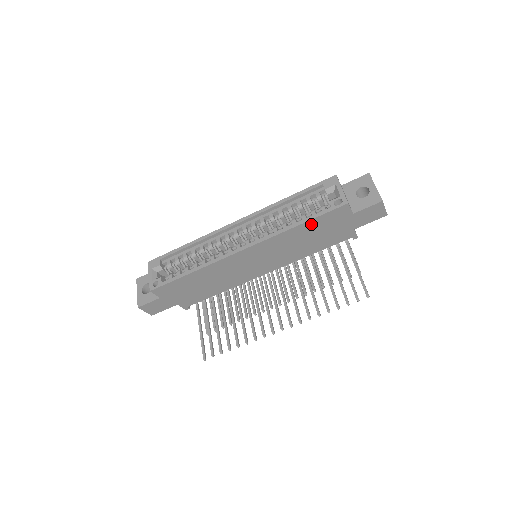
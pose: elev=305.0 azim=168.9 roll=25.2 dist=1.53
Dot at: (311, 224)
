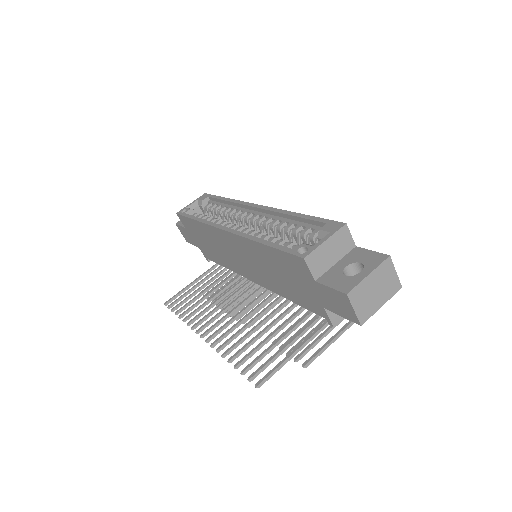
Dot at: (274, 254)
